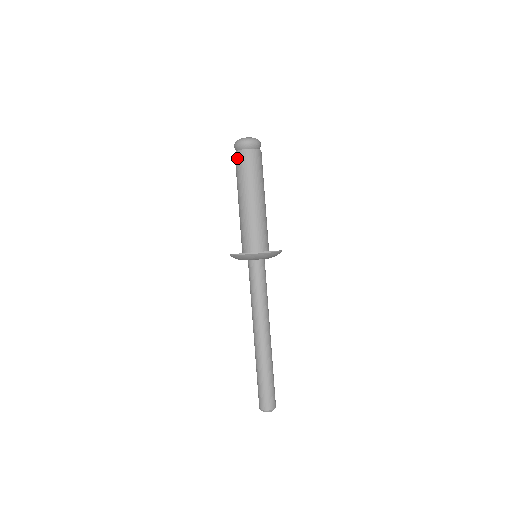
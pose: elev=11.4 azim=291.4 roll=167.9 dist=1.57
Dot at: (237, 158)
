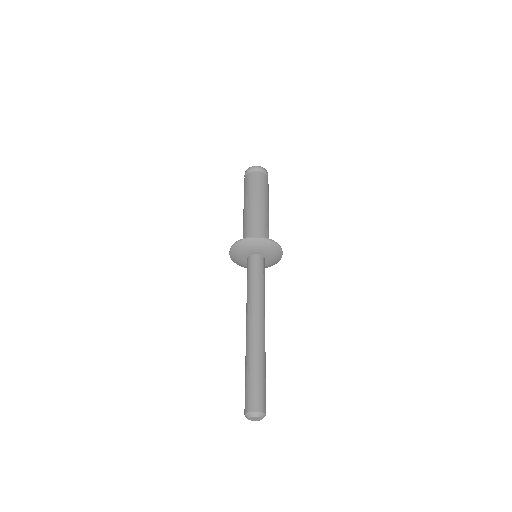
Dot at: (250, 177)
